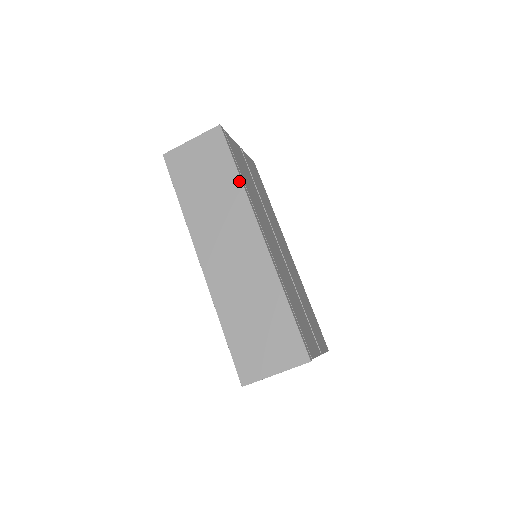
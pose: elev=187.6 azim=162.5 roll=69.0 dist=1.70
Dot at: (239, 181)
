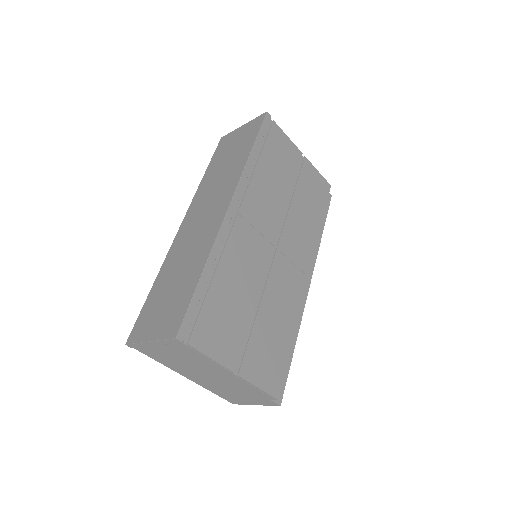
Dot at: (247, 157)
